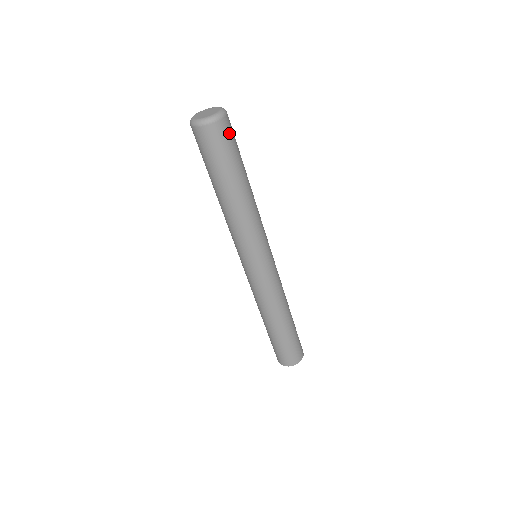
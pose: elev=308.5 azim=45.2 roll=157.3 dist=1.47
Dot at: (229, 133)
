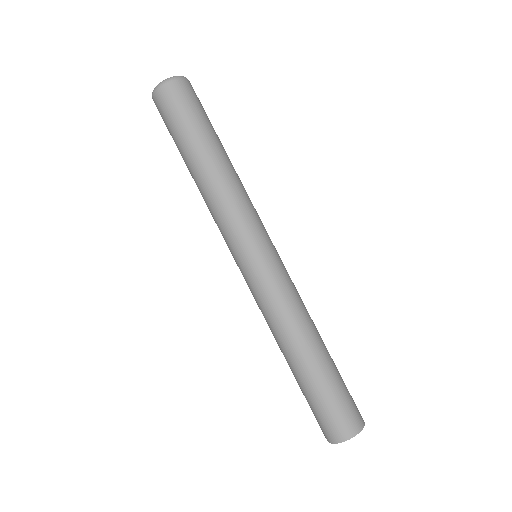
Dot at: (185, 96)
